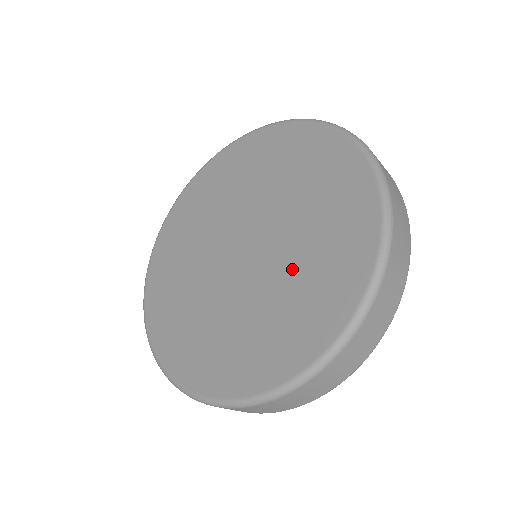
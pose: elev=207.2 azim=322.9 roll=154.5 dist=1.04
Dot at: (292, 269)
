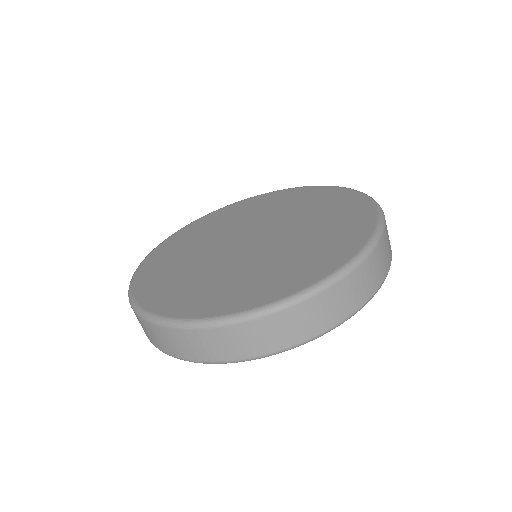
Dot at: (271, 260)
